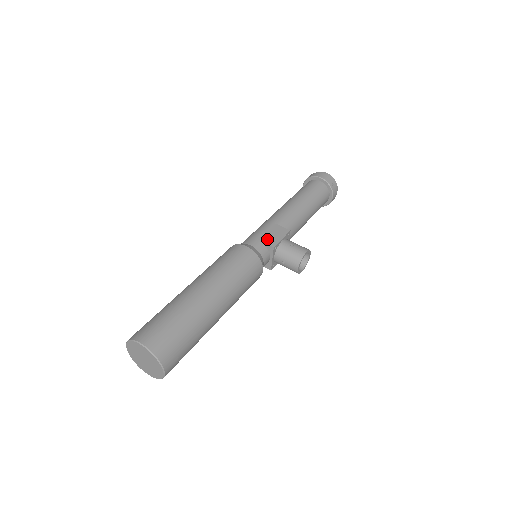
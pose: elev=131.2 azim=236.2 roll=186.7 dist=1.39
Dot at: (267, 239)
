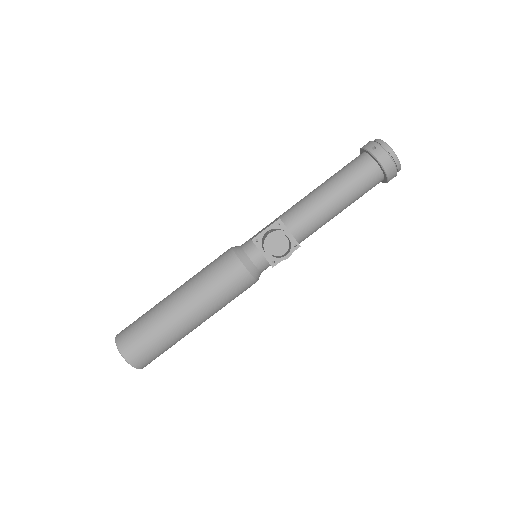
Dot at: occluded
